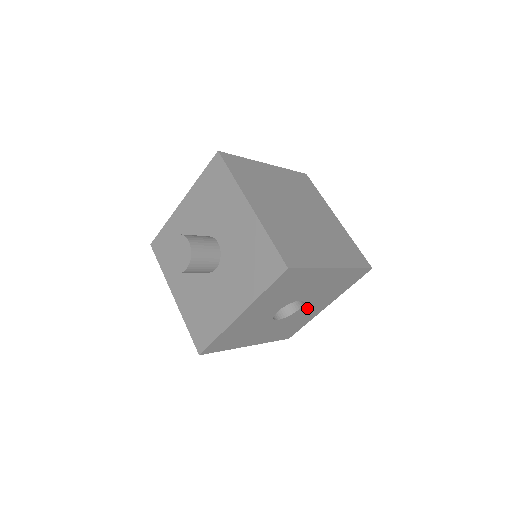
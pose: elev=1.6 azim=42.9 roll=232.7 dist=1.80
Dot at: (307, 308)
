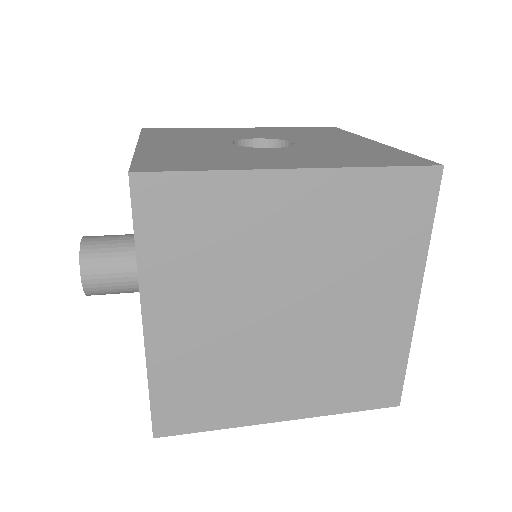
Dot at: occluded
